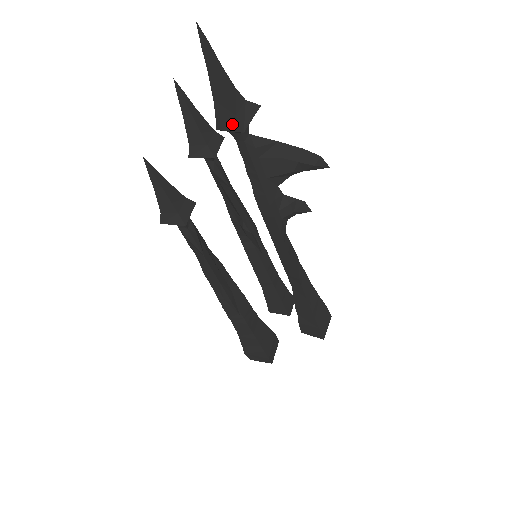
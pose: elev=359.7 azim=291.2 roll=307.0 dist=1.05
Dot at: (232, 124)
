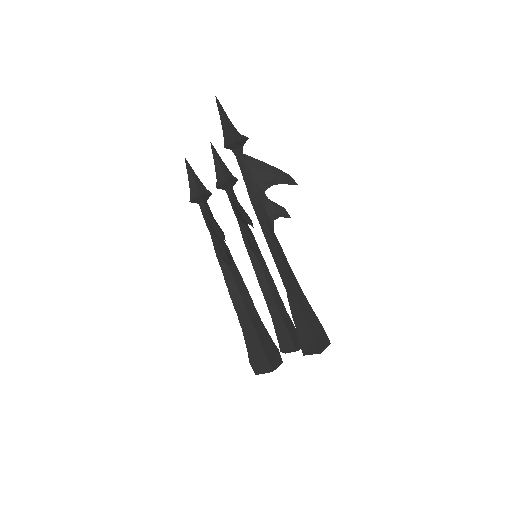
Dot at: (231, 140)
